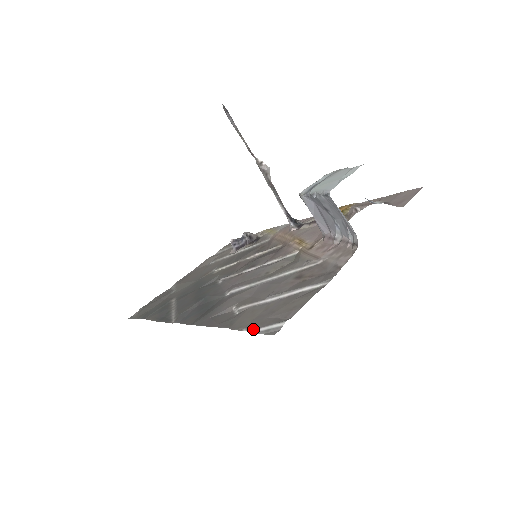
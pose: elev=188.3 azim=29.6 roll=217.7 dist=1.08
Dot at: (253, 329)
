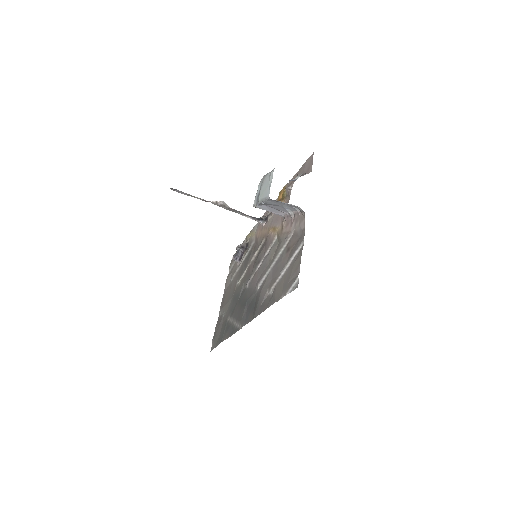
Dot at: (286, 293)
